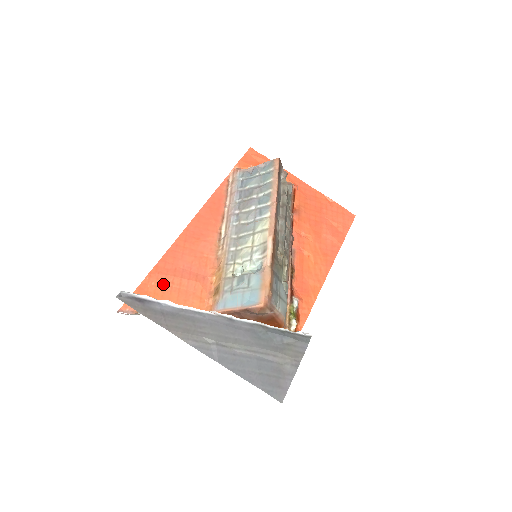
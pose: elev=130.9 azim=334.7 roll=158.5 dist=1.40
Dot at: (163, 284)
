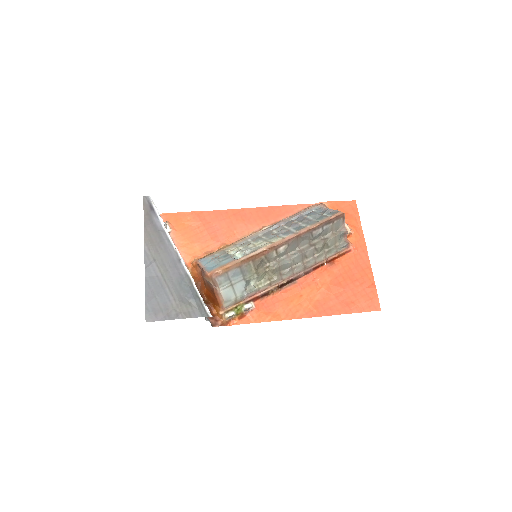
Dot at: (193, 223)
